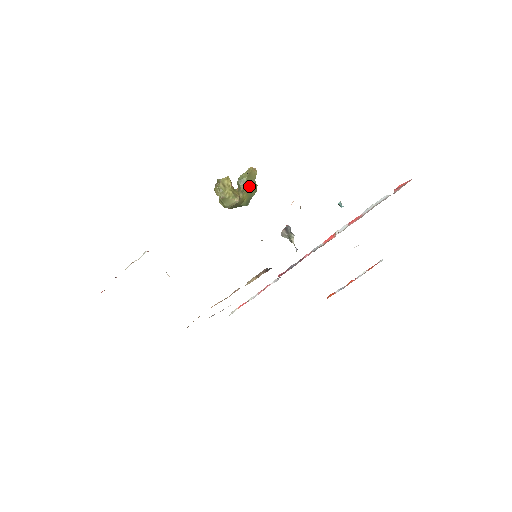
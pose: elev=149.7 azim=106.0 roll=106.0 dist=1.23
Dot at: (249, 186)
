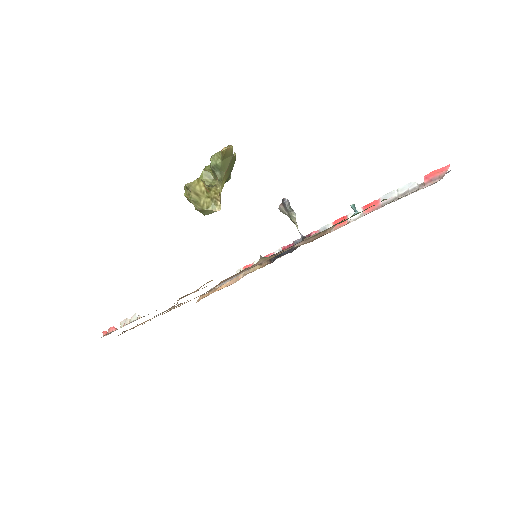
Dot at: (227, 167)
